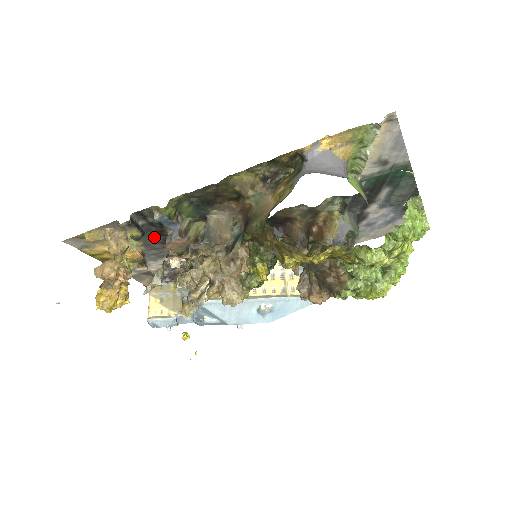
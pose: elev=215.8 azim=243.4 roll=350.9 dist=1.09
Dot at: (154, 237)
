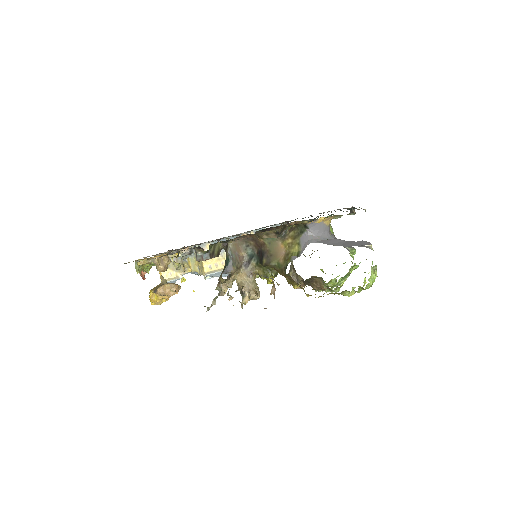
Dot at: occluded
